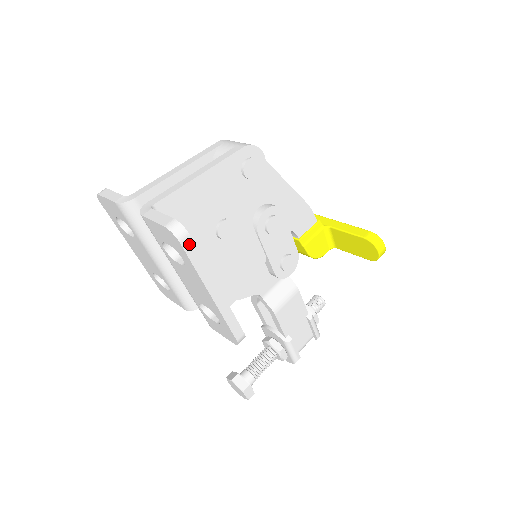
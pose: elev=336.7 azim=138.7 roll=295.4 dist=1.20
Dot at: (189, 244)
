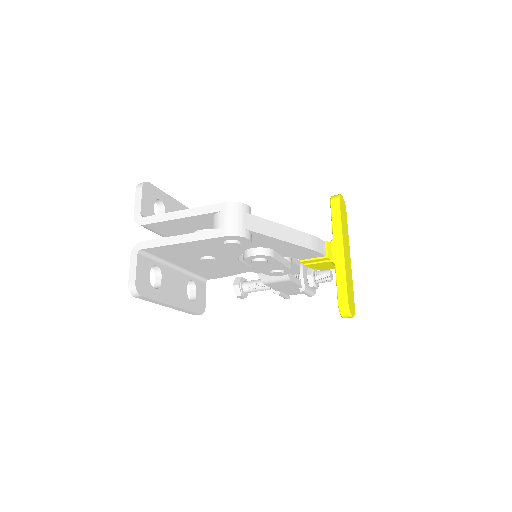
Dot at: (142, 297)
